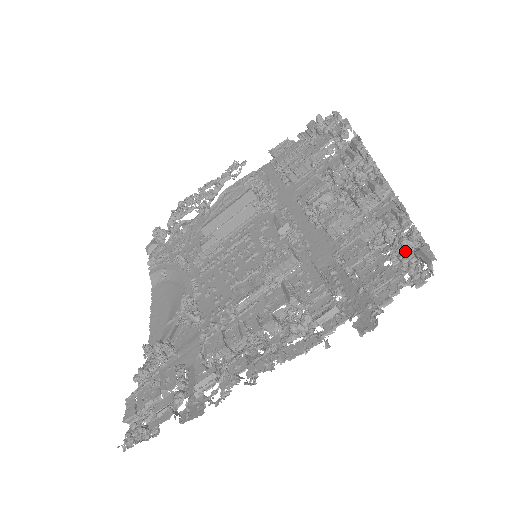
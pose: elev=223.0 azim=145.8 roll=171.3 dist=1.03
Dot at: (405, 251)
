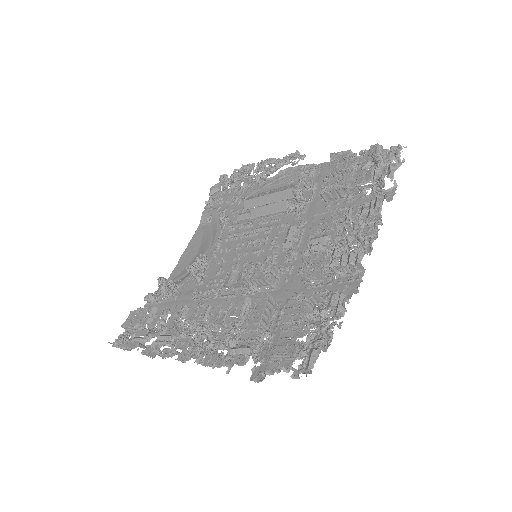
Dot at: (321, 337)
